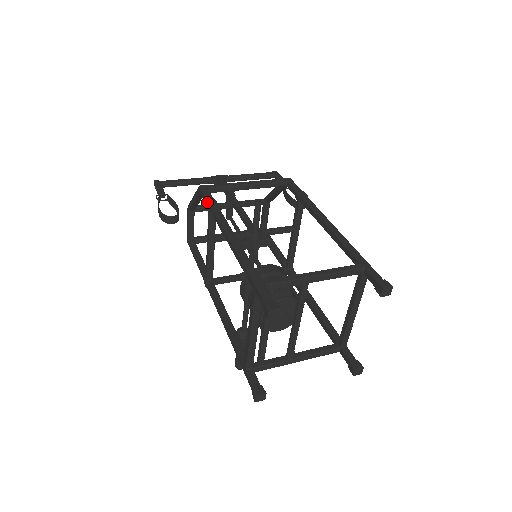
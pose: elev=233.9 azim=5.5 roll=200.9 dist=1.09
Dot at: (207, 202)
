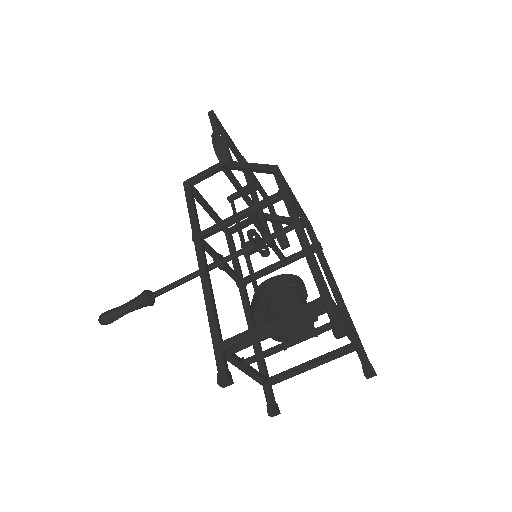
Dot at: (286, 187)
